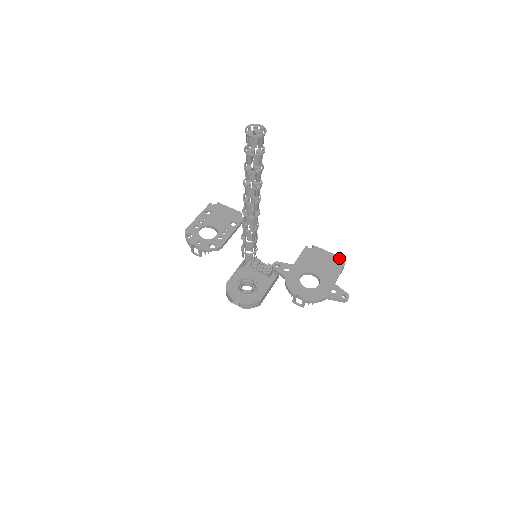
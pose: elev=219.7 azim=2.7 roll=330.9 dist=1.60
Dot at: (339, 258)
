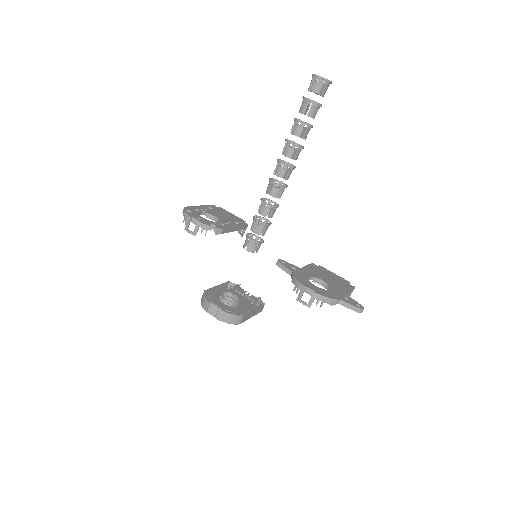
Dot at: (348, 282)
